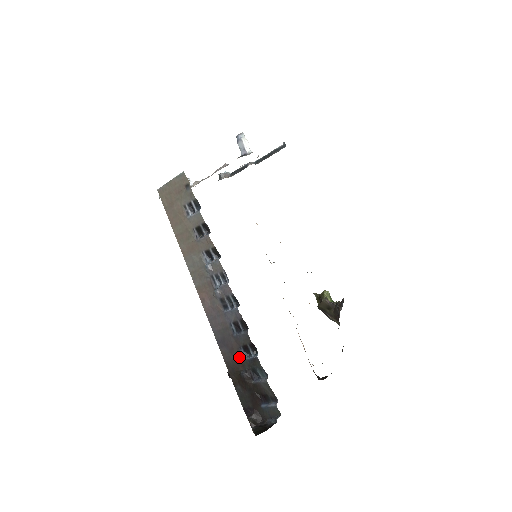
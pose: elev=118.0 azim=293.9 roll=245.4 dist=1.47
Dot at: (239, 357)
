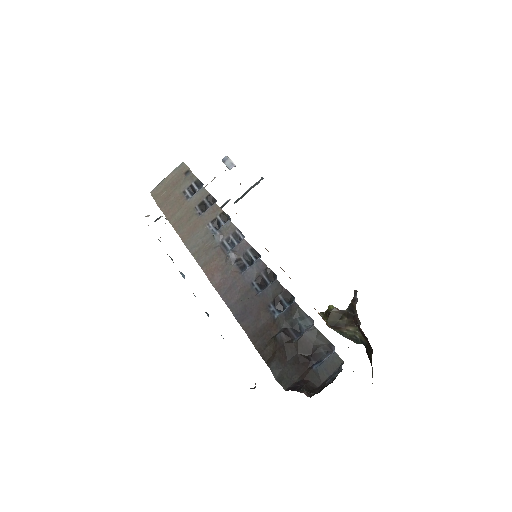
Dot at: (269, 319)
